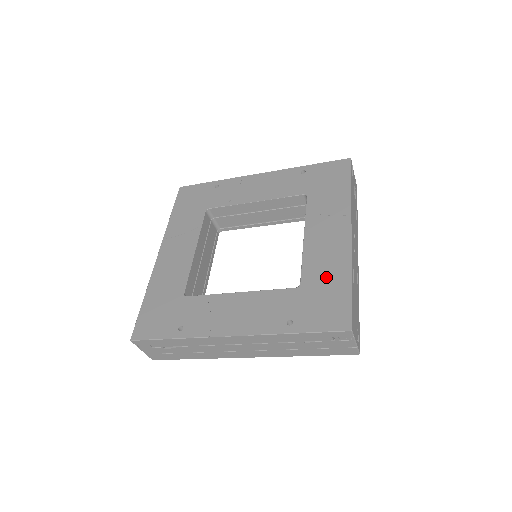
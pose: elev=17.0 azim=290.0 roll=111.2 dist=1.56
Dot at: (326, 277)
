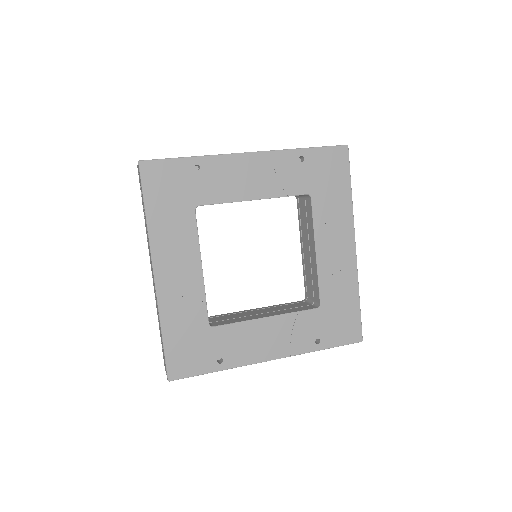
Dot at: (340, 296)
